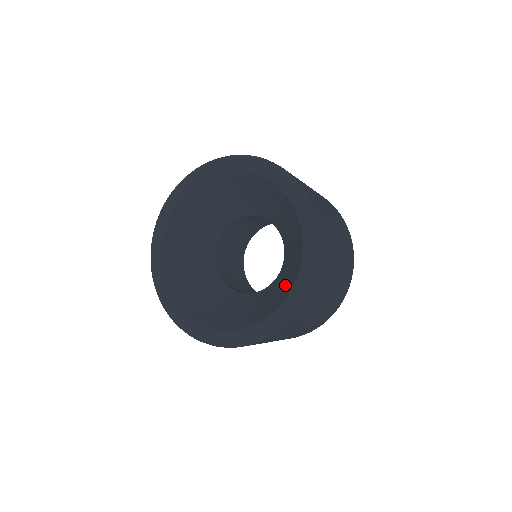
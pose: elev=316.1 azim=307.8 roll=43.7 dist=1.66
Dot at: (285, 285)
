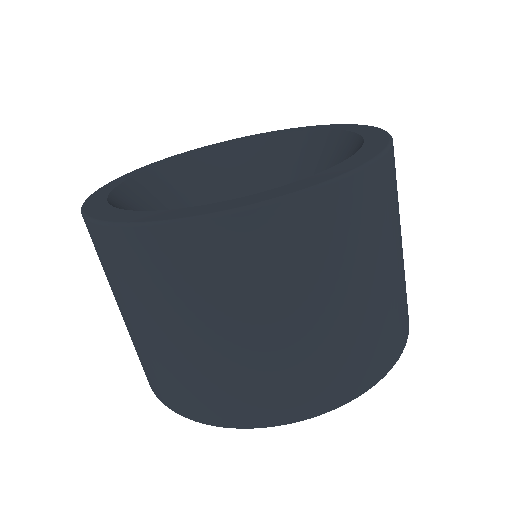
Dot at: occluded
